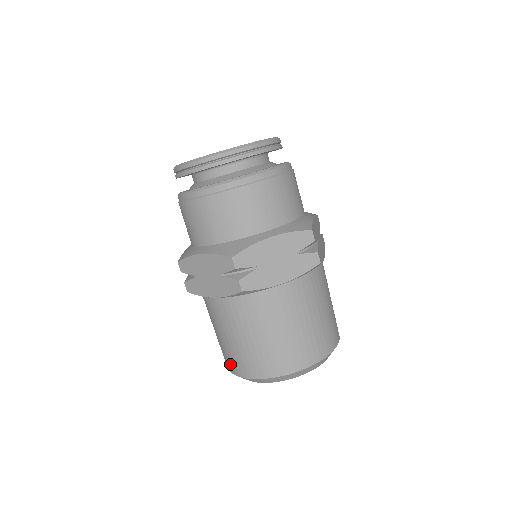
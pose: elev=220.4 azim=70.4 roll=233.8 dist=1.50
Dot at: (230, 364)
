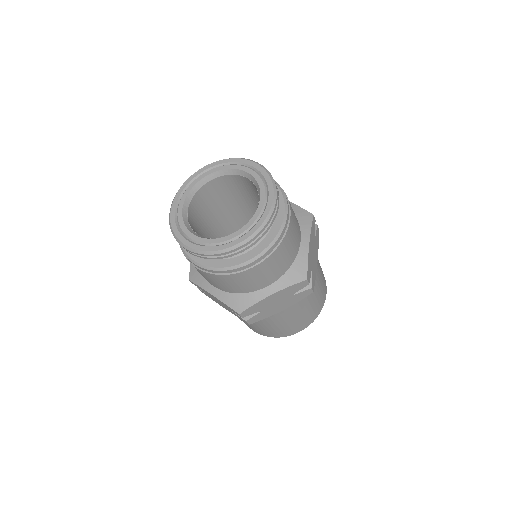
Dot at: occluded
